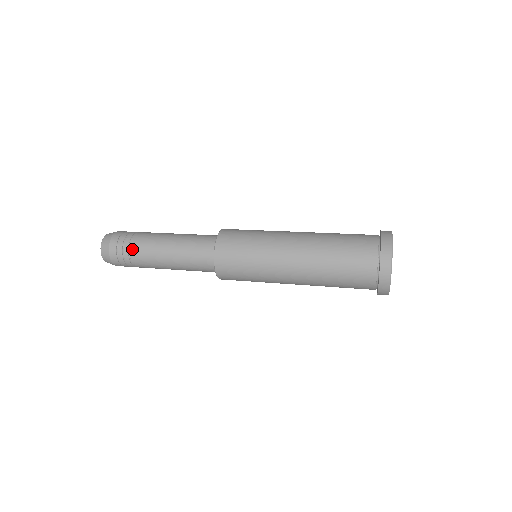
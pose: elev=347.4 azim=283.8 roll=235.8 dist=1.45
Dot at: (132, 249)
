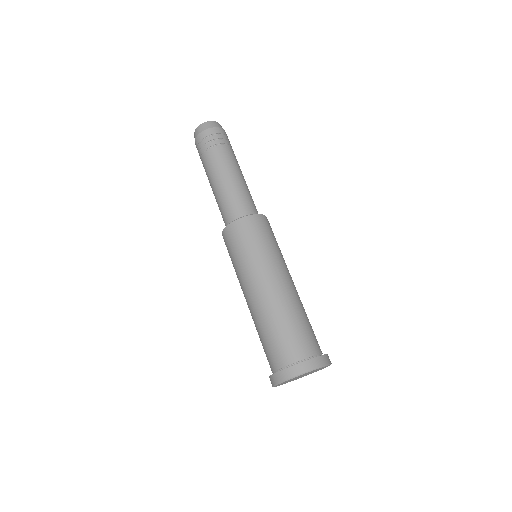
Dot at: (202, 159)
